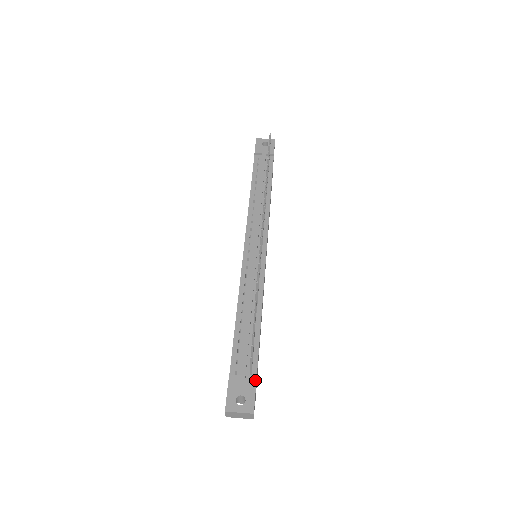
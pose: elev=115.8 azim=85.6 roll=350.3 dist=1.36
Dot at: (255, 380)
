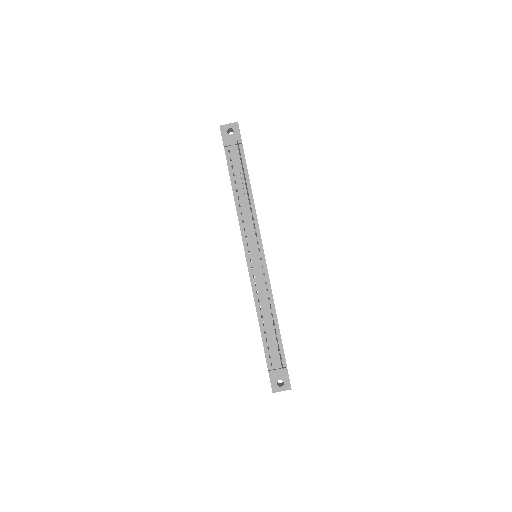
Dot at: (286, 365)
